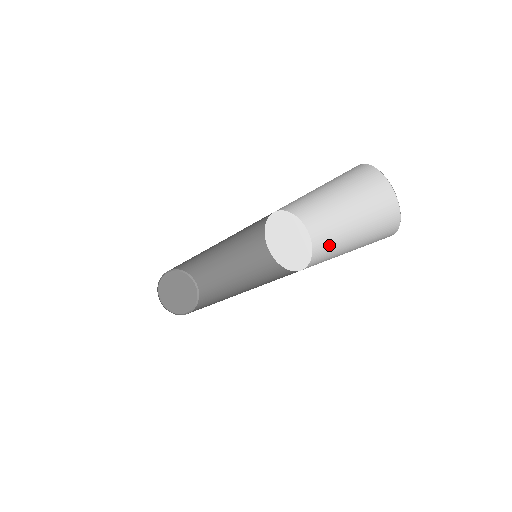
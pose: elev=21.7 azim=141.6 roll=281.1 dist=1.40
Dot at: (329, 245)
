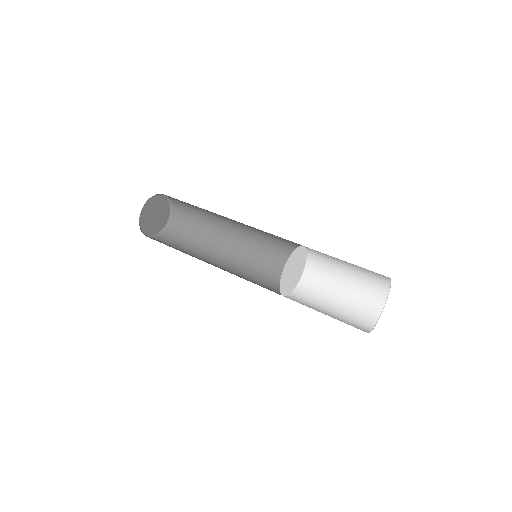
Dot at: (322, 272)
